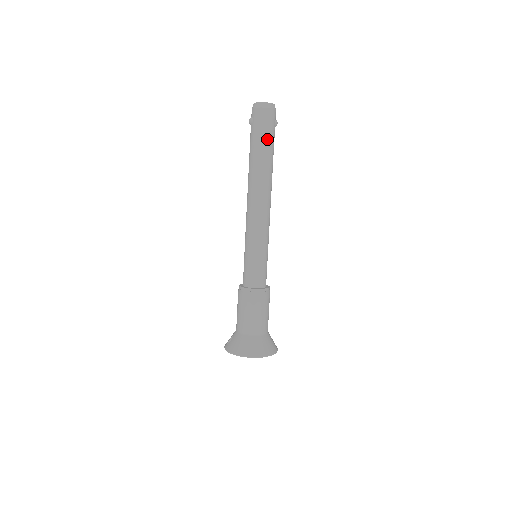
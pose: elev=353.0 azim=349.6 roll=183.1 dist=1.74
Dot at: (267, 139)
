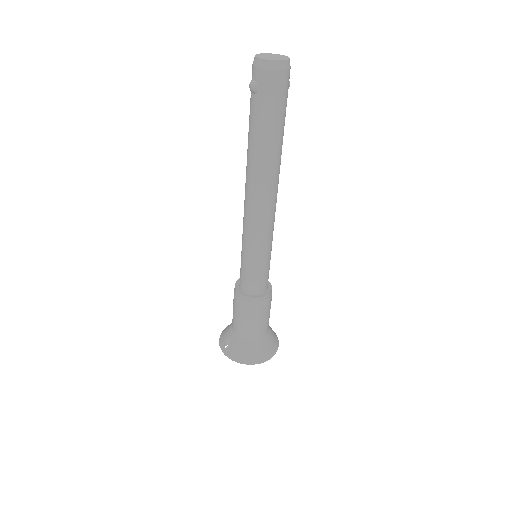
Dot at: (280, 117)
